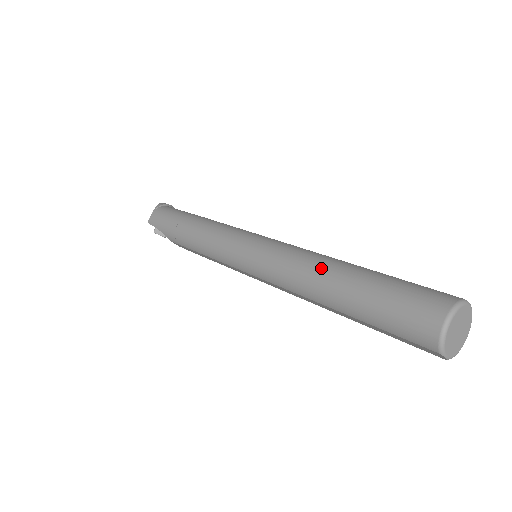
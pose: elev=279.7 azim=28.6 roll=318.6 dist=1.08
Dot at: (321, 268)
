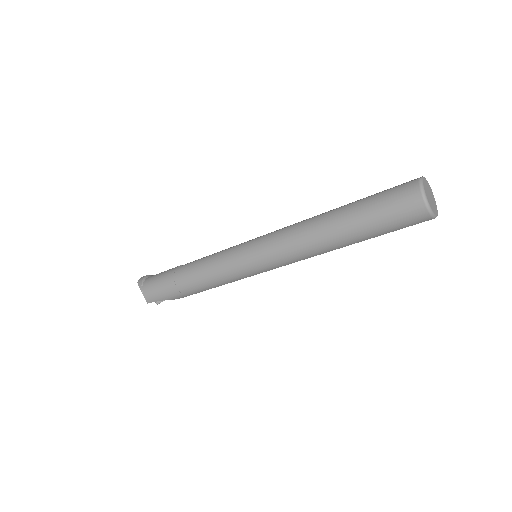
Dot at: (318, 232)
